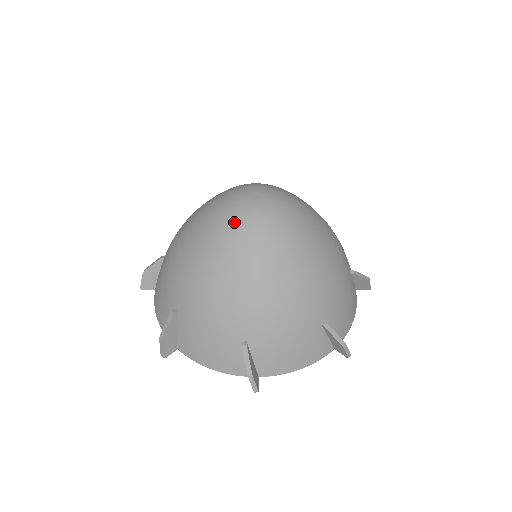
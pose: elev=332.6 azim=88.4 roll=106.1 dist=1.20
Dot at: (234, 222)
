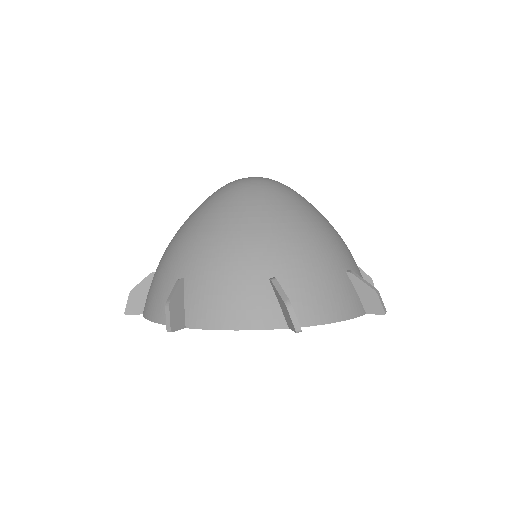
Dot at: (239, 185)
